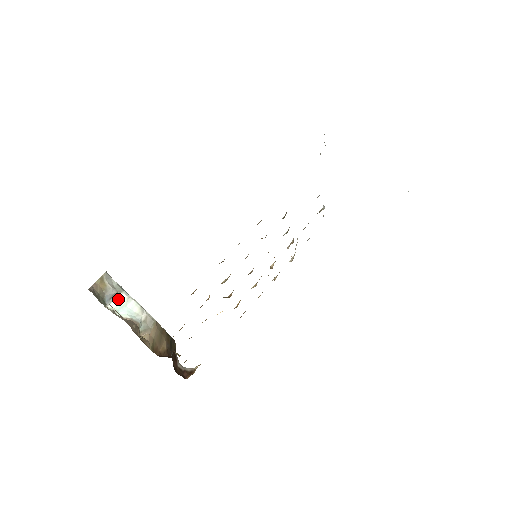
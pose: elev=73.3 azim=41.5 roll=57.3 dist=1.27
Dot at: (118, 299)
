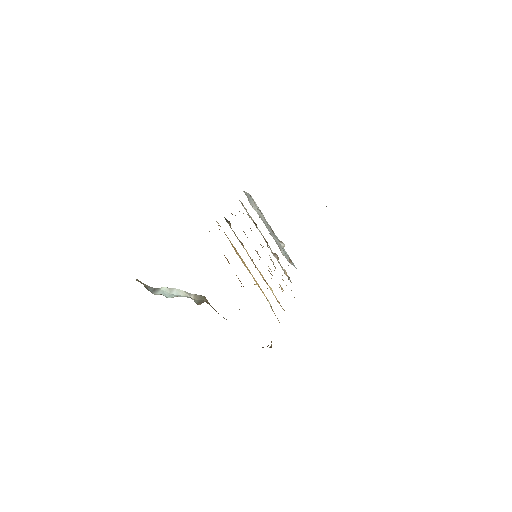
Dot at: (161, 291)
